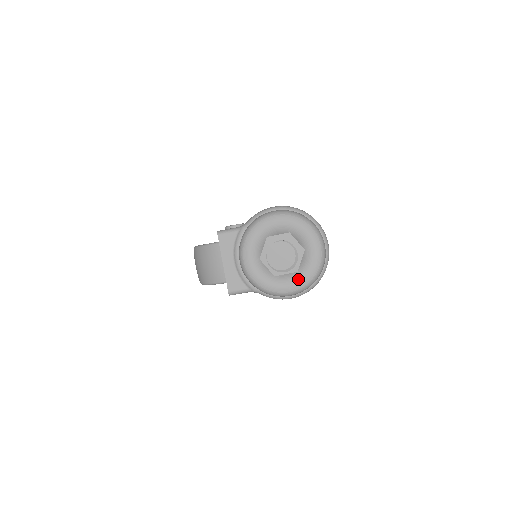
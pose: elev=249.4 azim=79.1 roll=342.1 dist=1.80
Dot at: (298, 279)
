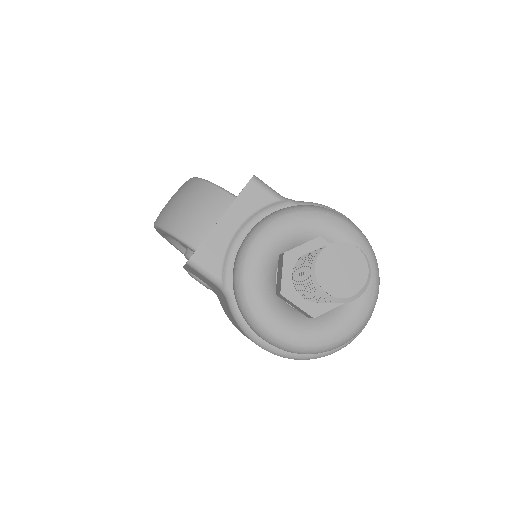
Dot at: (300, 329)
